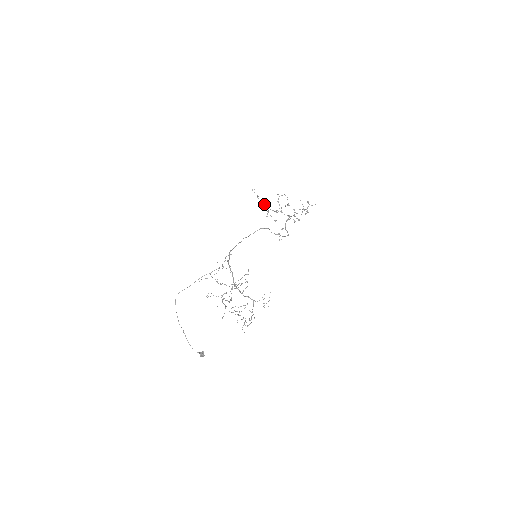
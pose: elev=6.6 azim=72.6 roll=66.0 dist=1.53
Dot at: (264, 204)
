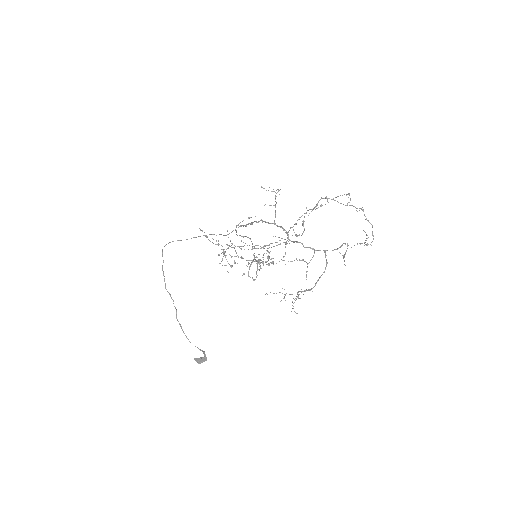
Dot at: (218, 244)
